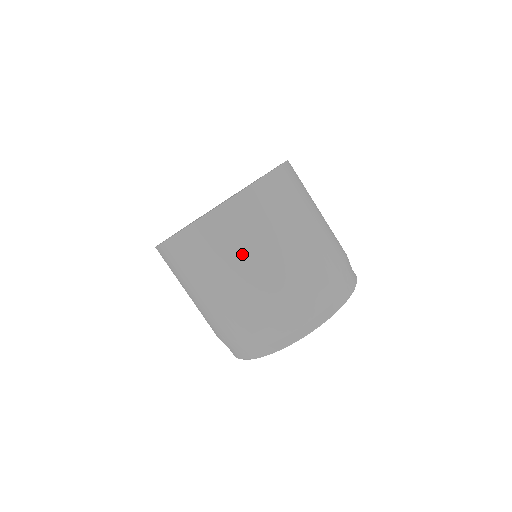
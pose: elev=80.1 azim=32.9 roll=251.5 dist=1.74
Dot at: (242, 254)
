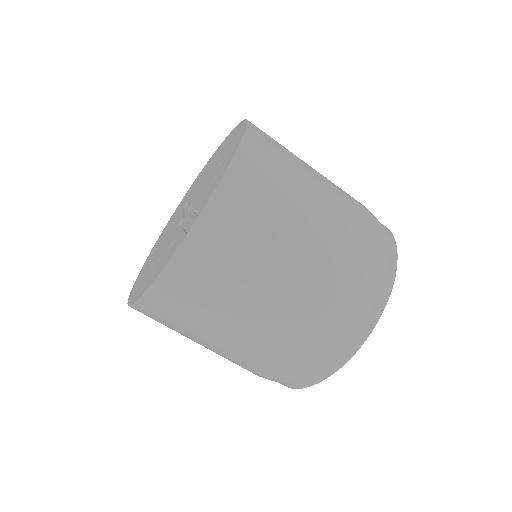
Dot at: (248, 279)
